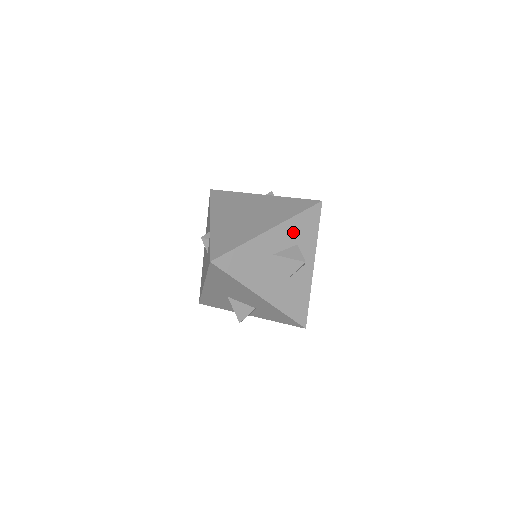
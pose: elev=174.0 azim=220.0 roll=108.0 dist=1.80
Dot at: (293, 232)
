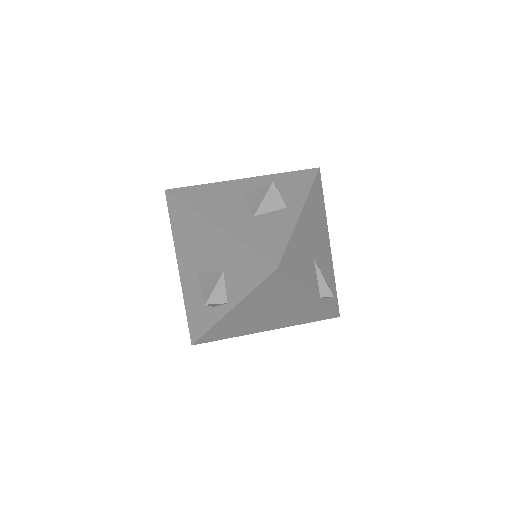
Dot at: (275, 183)
